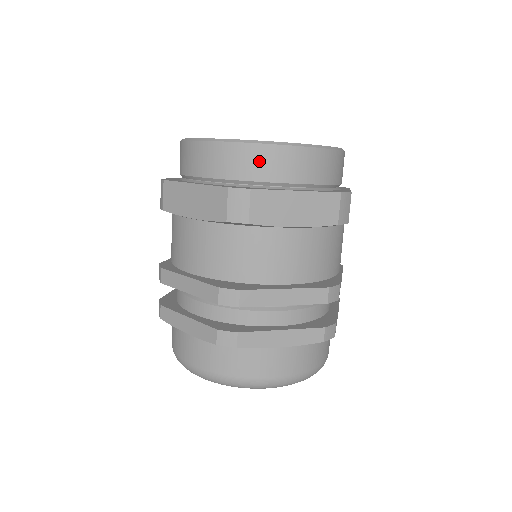
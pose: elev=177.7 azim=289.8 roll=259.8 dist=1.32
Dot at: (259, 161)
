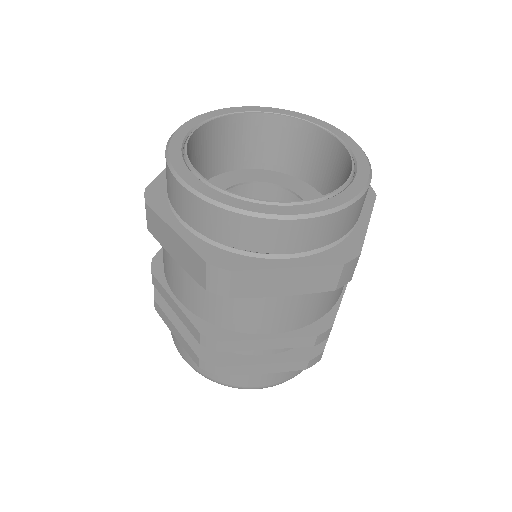
Dot at: (246, 232)
